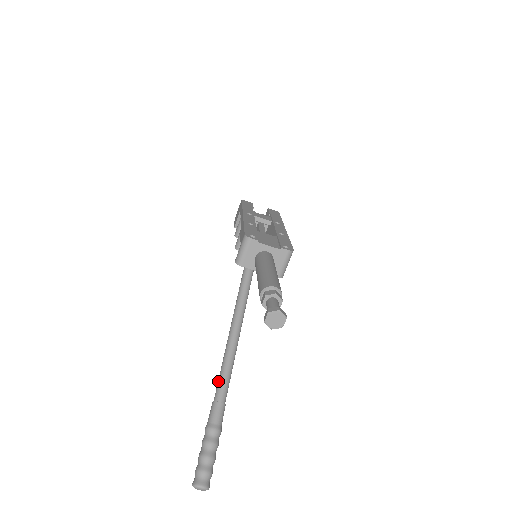
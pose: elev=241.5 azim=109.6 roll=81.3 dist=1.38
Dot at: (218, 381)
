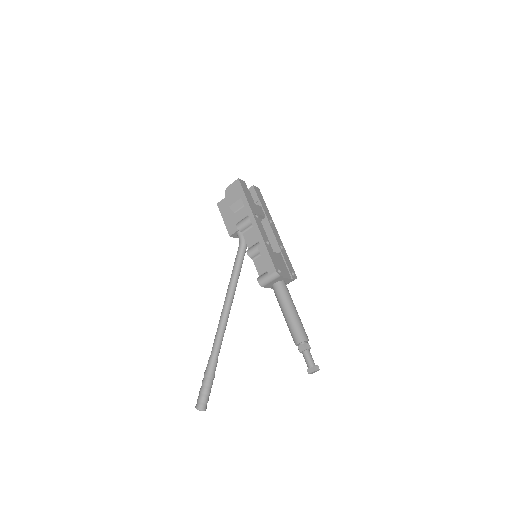
Dot at: (215, 345)
